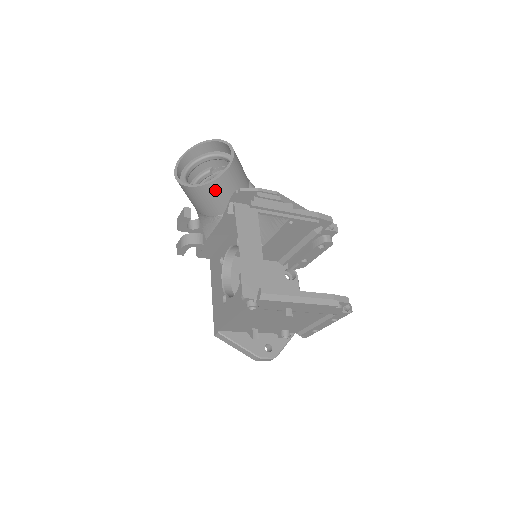
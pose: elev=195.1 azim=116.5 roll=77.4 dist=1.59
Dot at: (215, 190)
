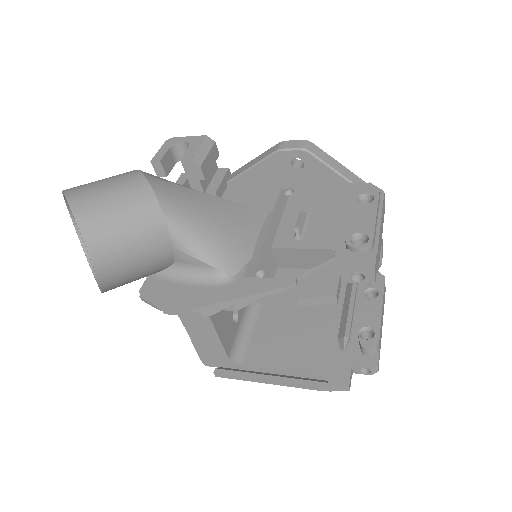
Dot at: occluded
